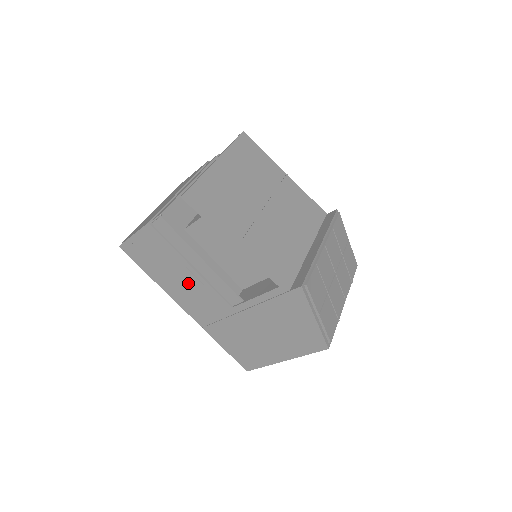
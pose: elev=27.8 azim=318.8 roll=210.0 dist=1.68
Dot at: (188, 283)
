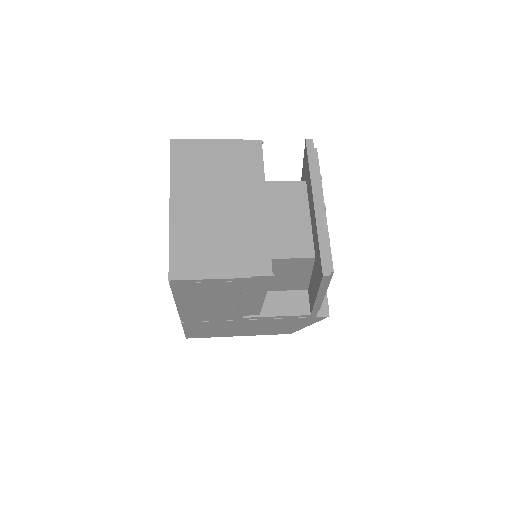
Dot at: (221, 306)
